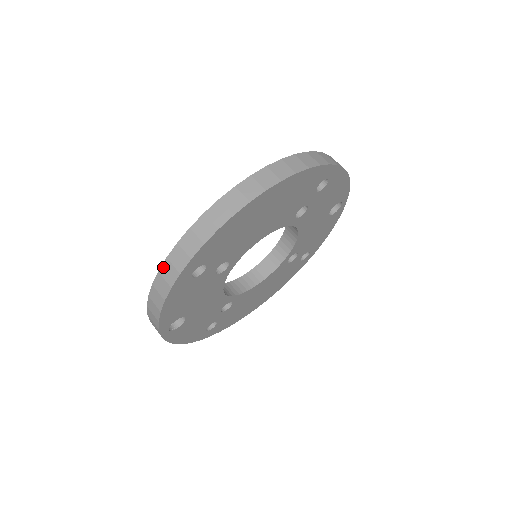
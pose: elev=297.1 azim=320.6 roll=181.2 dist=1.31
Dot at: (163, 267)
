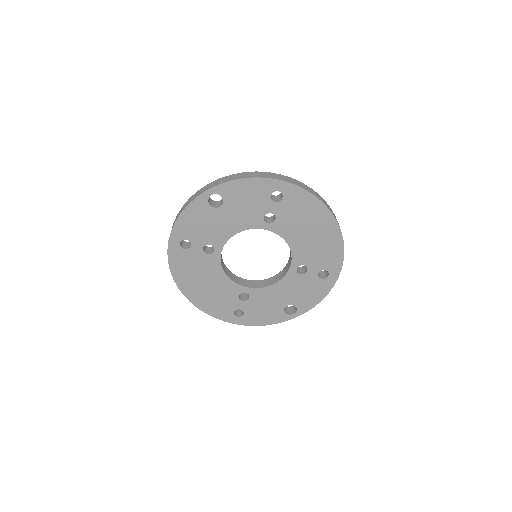
Dot at: (274, 174)
